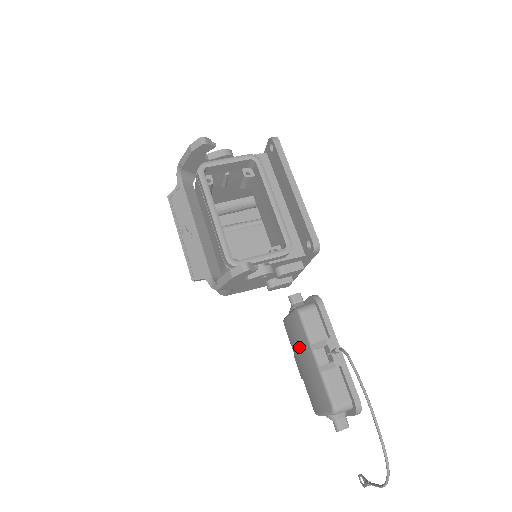
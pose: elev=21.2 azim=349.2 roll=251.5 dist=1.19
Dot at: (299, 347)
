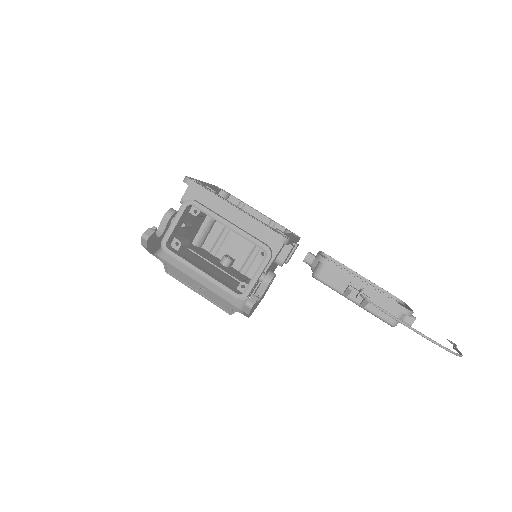
Dot at: occluded
